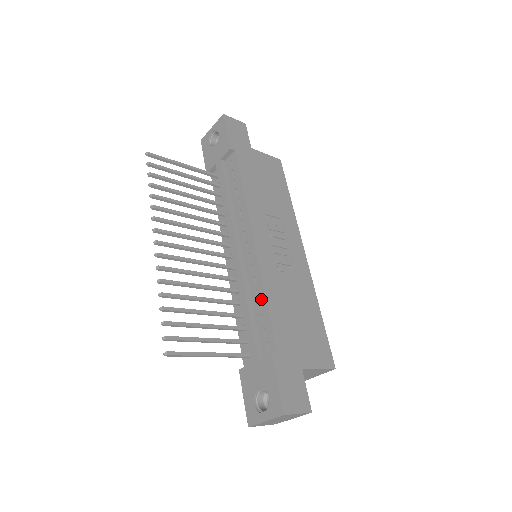
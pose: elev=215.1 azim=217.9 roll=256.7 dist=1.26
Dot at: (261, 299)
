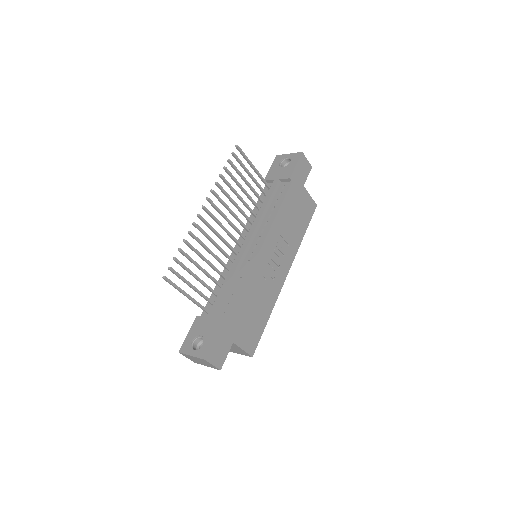
Dot at: (240, 285)
